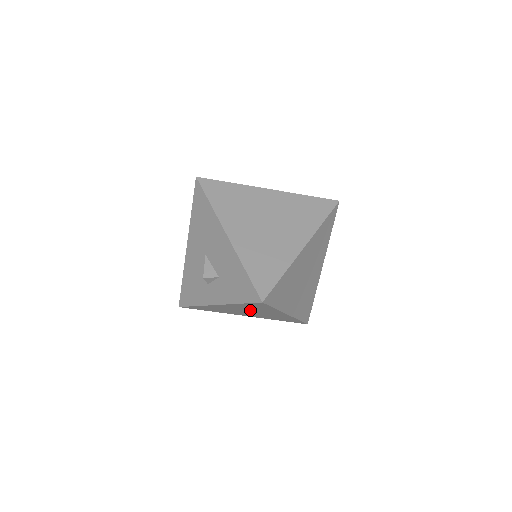
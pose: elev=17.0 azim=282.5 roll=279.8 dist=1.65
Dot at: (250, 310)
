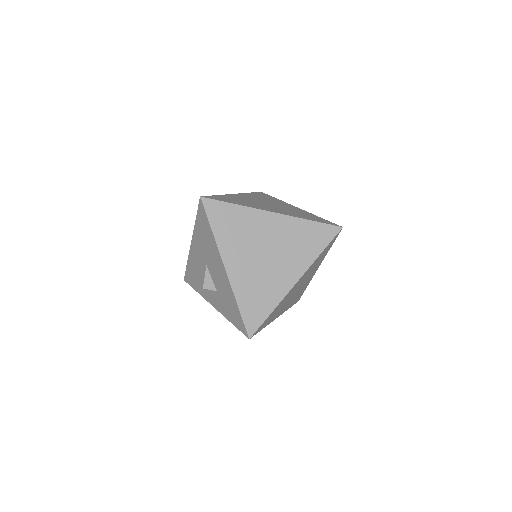
Dot at: occluded
